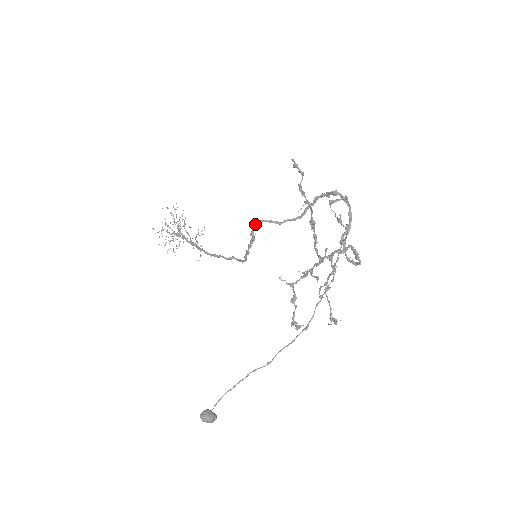
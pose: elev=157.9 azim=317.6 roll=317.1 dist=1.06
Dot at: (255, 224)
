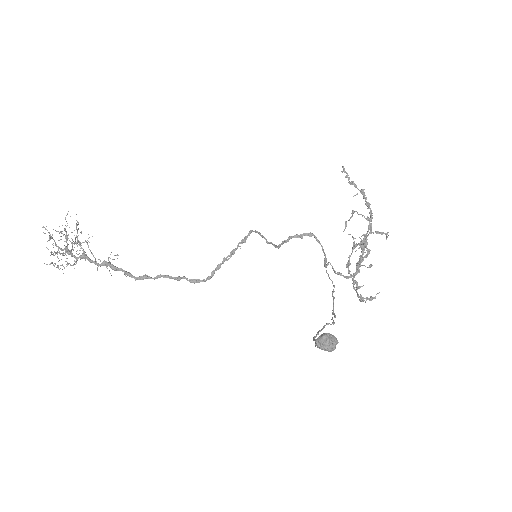
Dot at: (250, 232)
